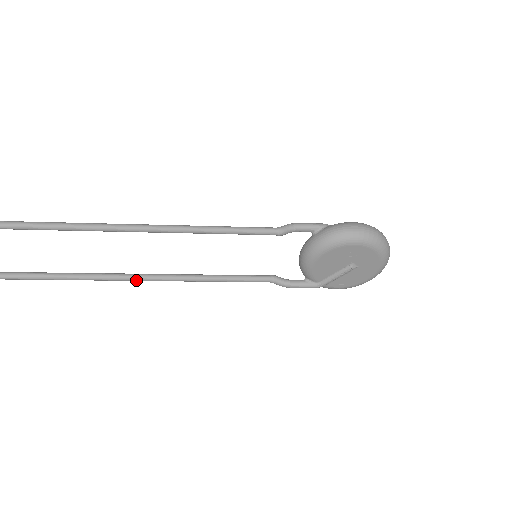
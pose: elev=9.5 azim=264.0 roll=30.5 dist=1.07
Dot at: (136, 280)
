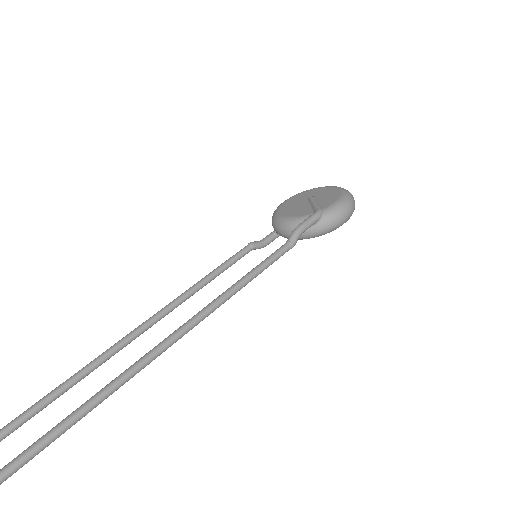
Dot at: (146, 329)
